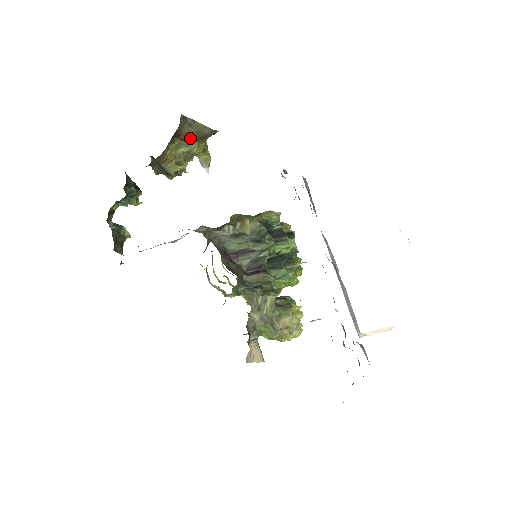
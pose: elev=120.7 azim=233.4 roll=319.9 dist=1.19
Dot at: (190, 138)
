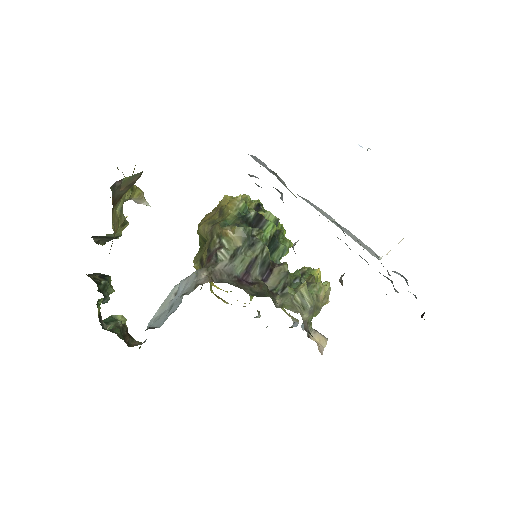
Dot at: (122, 195)
